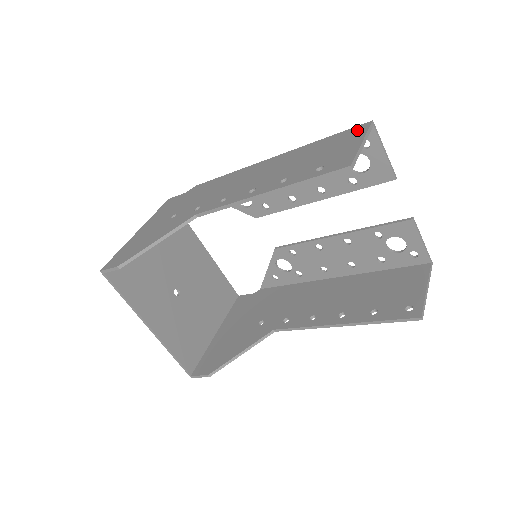
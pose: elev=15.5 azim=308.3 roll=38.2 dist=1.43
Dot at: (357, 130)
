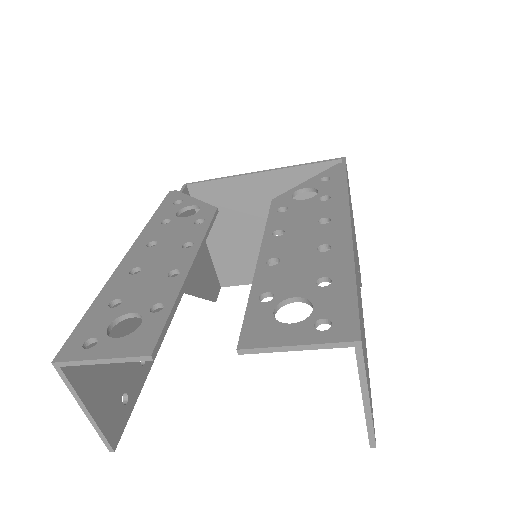
Dot at: occluded
